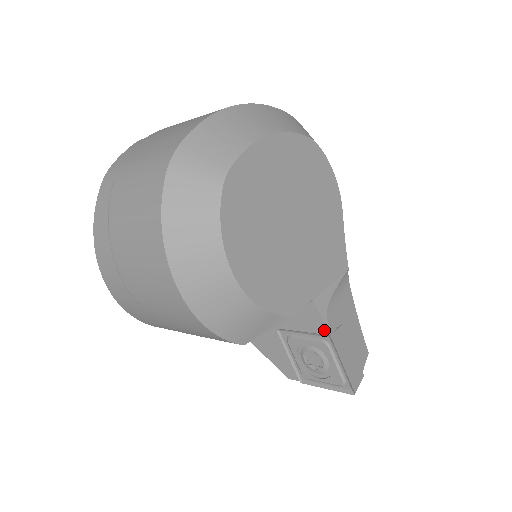
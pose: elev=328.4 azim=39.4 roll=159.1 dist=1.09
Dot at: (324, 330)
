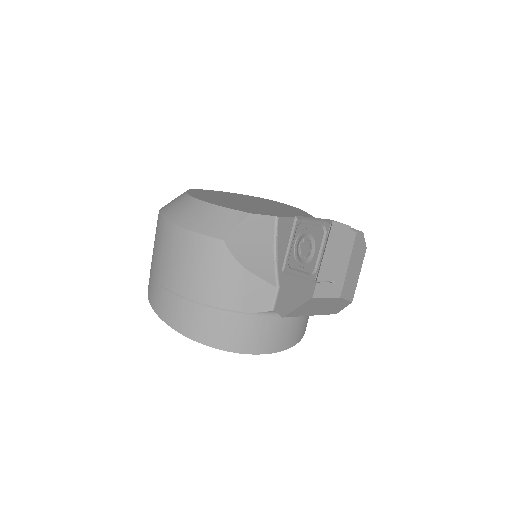
Dot at: (293, 220)
